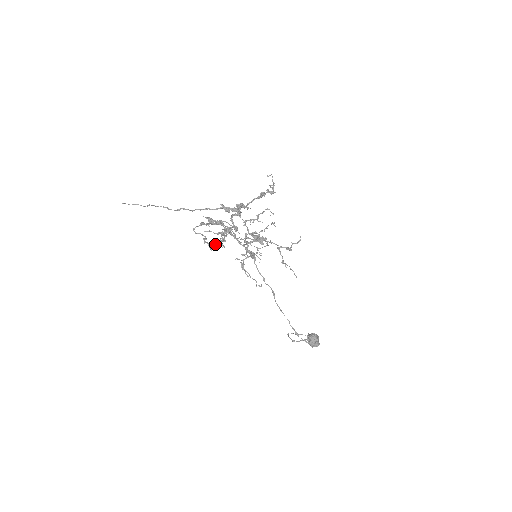
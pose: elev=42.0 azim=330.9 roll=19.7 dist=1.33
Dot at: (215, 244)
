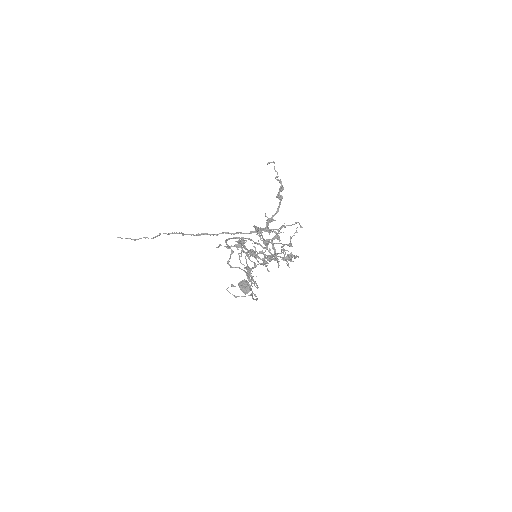
Dot at: occluded
